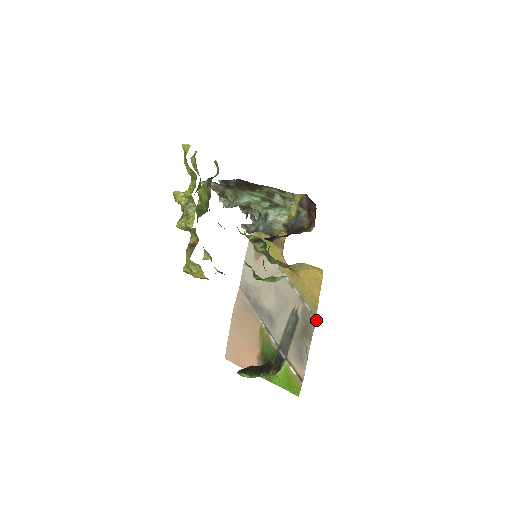
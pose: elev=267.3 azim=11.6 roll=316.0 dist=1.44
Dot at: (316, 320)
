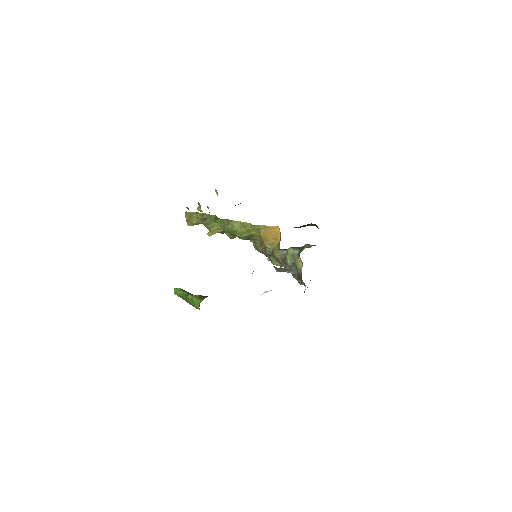
Dot at: occluded
